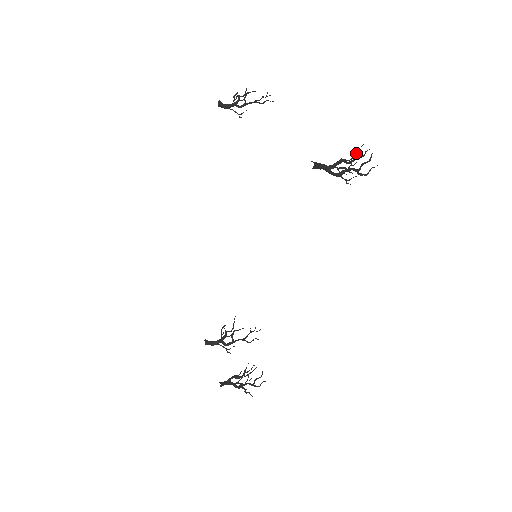
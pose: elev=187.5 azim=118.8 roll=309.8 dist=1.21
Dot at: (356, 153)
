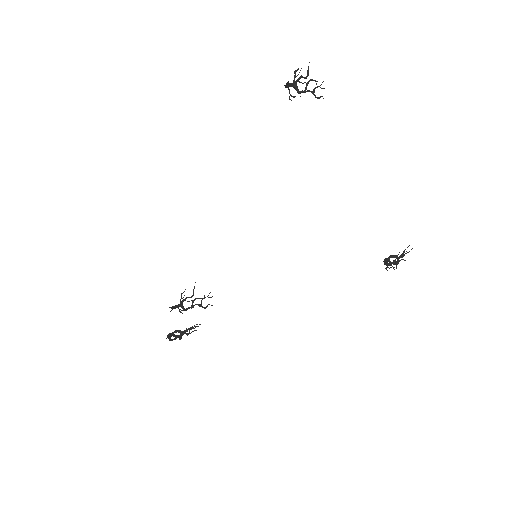
Dot at: (404, 252)
